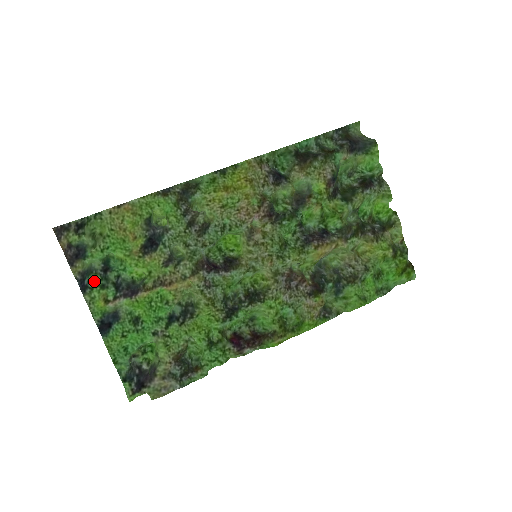
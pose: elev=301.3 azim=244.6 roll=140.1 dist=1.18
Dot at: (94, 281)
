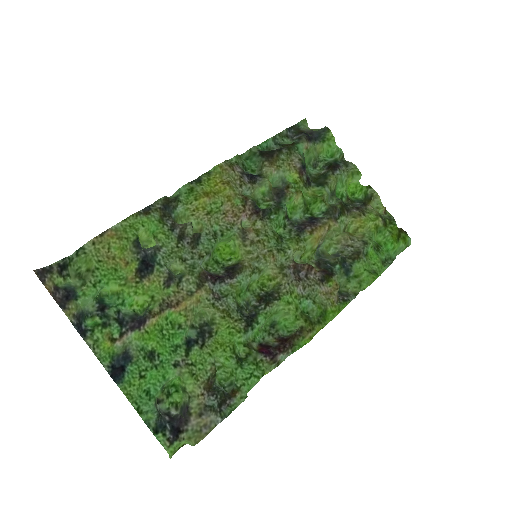
Dot at: (92, 323)
